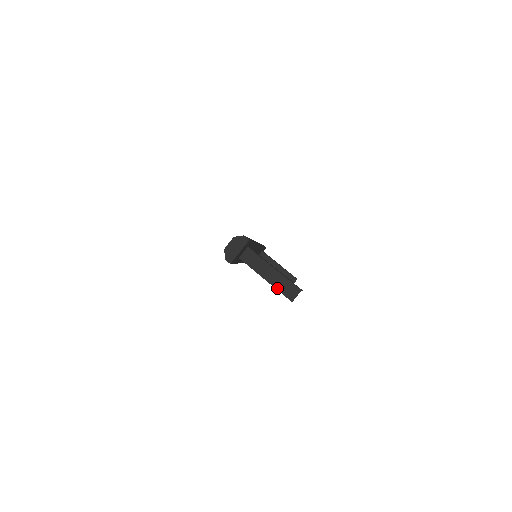
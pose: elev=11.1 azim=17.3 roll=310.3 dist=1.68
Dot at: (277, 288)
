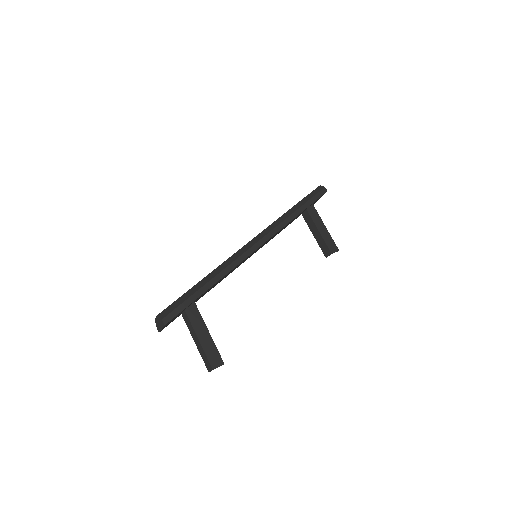
Dot at: (201, 355)
